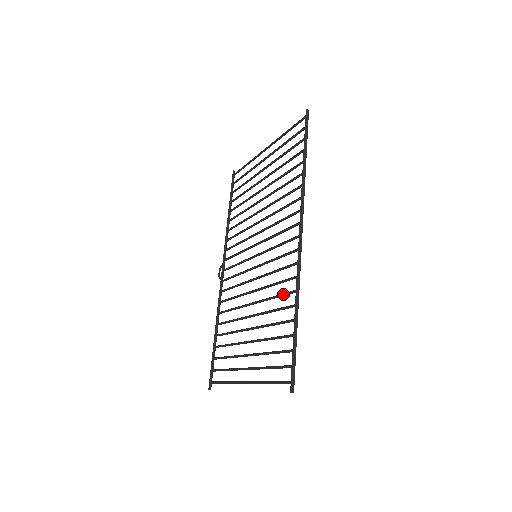
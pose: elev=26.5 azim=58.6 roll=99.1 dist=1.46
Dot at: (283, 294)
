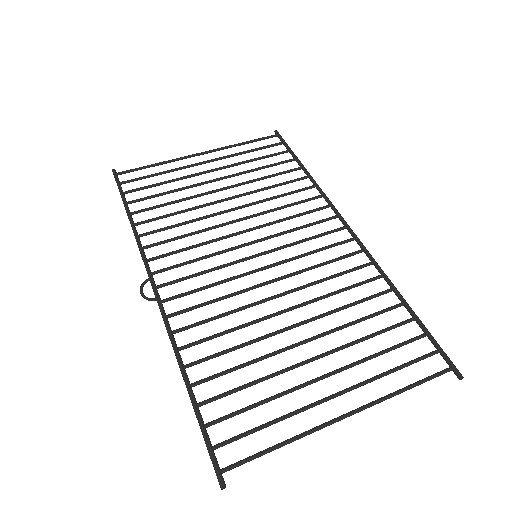
Dot at: (360, 283)
